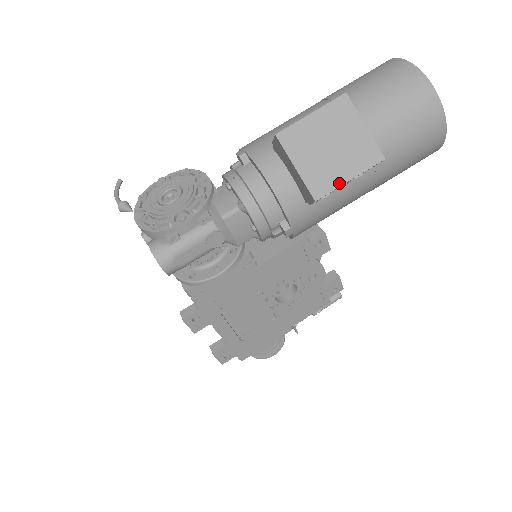
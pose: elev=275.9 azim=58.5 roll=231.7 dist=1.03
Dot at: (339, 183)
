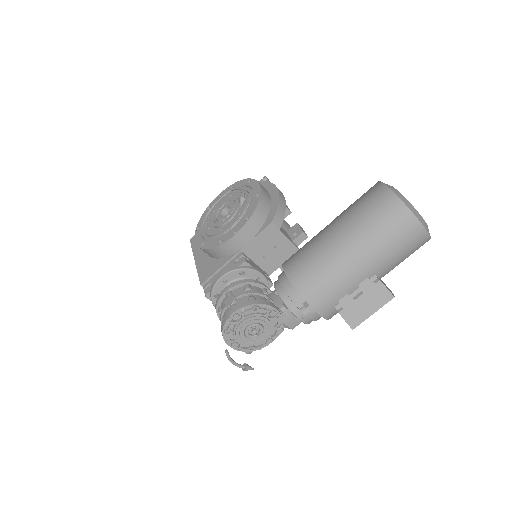
Dot at: occluded
